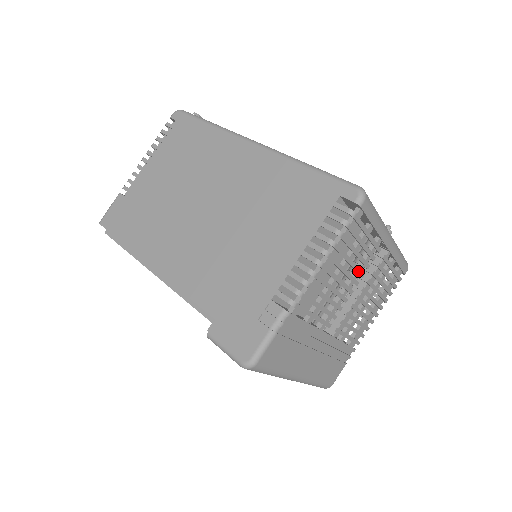
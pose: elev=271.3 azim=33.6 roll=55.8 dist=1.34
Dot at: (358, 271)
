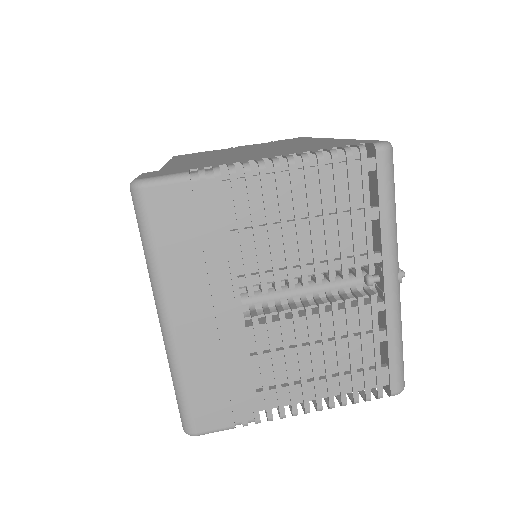
Dot at: (329, 258)
